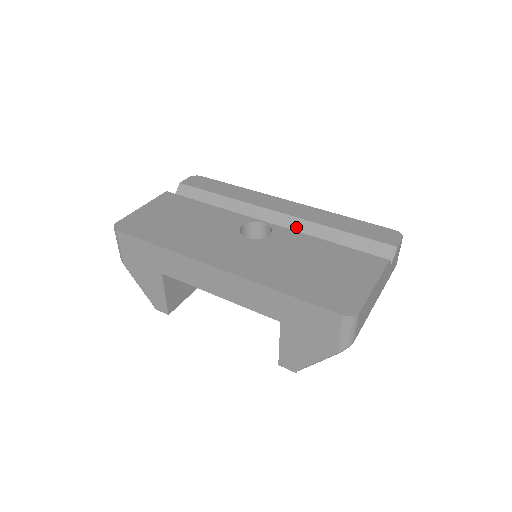
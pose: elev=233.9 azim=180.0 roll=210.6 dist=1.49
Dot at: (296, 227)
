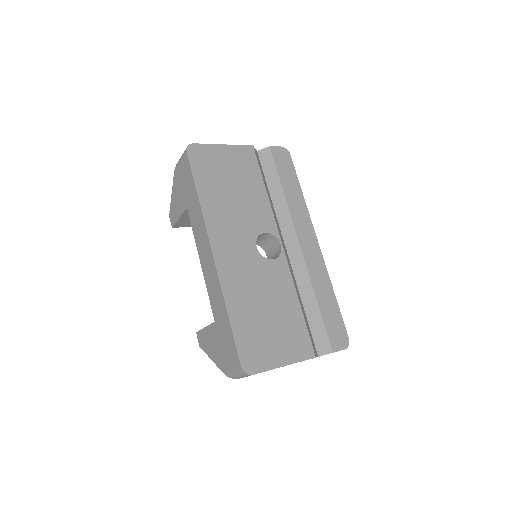
Dot at: (298, 268)
